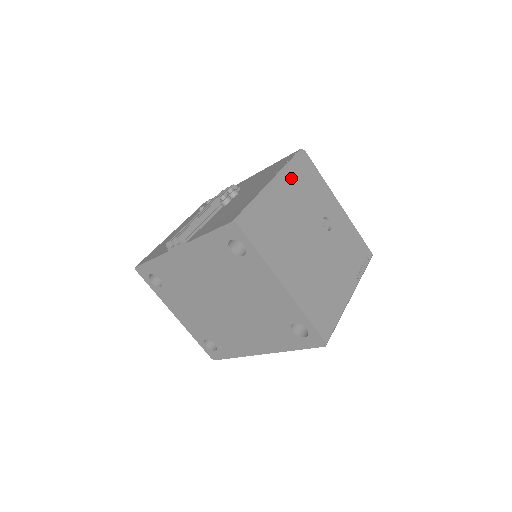
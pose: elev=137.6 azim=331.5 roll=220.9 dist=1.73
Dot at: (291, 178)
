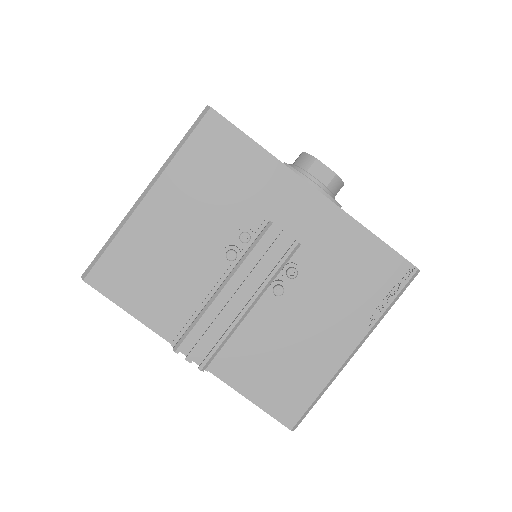
Dot at: occluded
